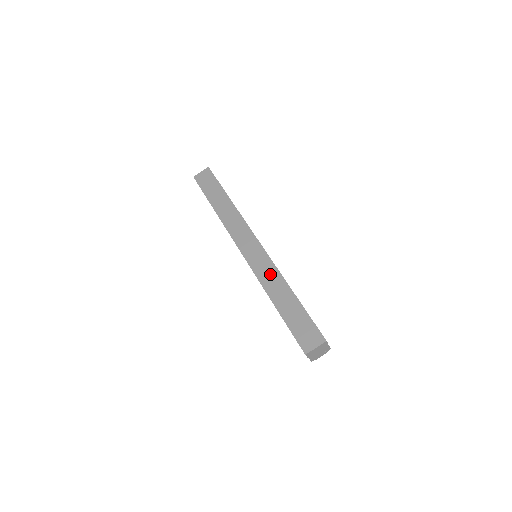
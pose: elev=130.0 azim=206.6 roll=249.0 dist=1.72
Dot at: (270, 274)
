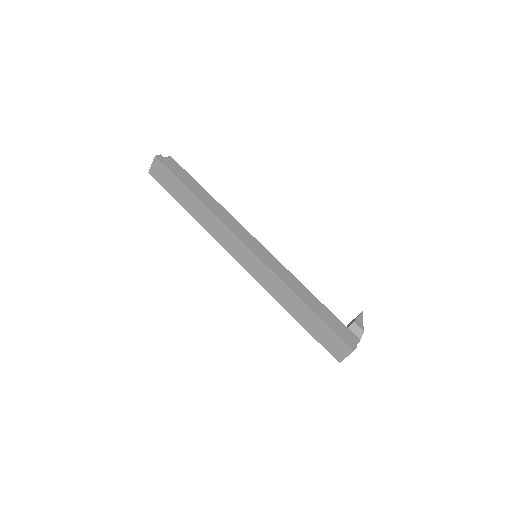
Dot at: (277, 287)
